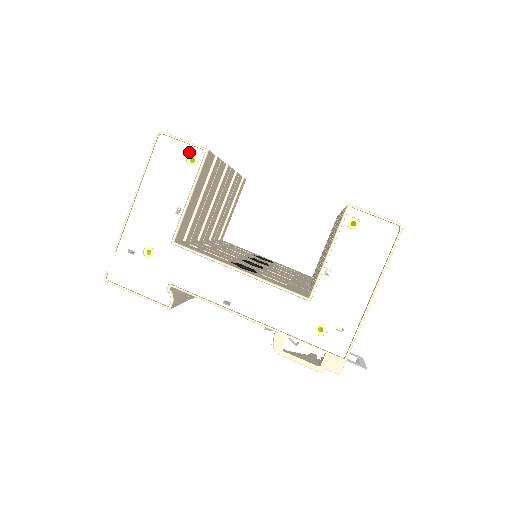
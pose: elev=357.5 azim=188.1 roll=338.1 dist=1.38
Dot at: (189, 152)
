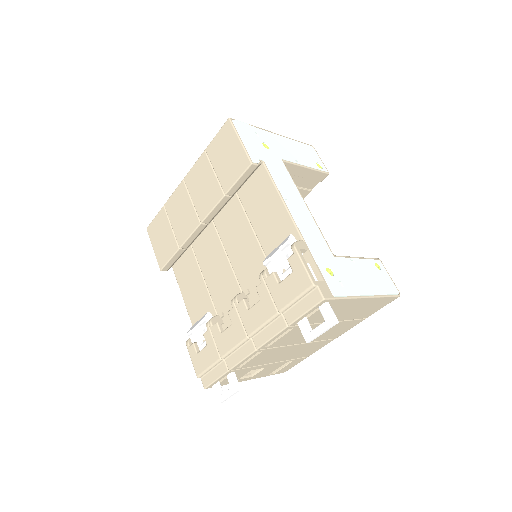
Dot at: (321, 163)
